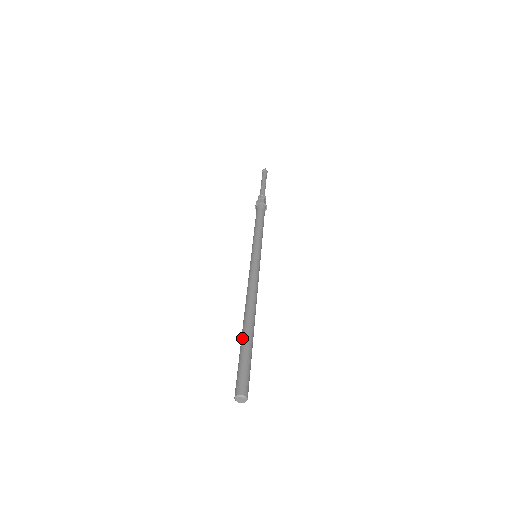
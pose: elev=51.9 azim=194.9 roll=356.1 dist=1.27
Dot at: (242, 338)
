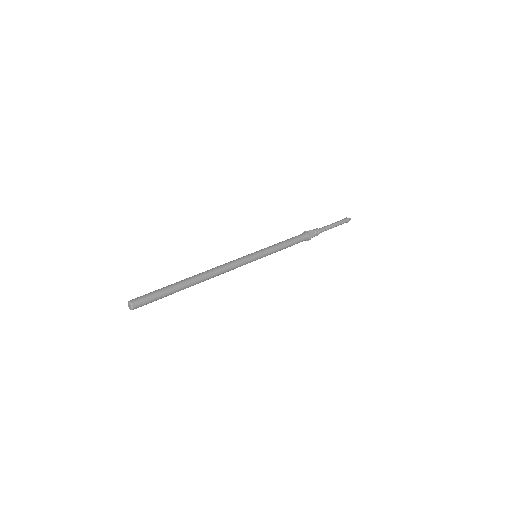
Dot at: (178, 283)
